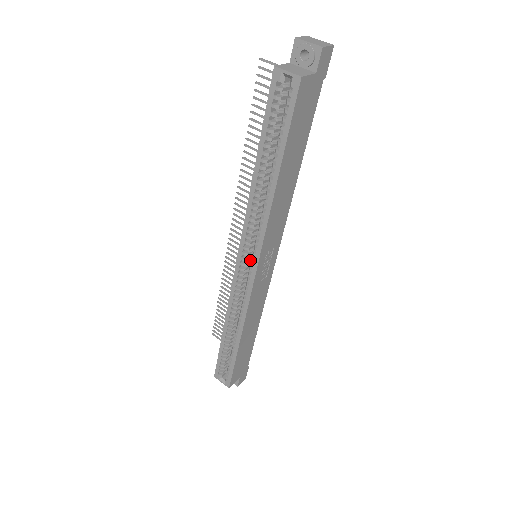
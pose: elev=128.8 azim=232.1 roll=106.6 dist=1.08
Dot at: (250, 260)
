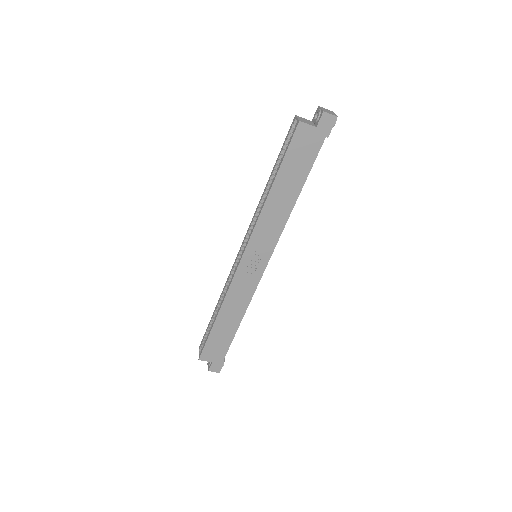
Dot at: occluded
